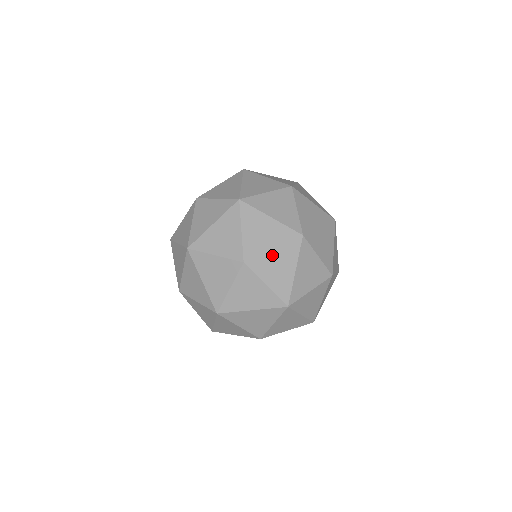
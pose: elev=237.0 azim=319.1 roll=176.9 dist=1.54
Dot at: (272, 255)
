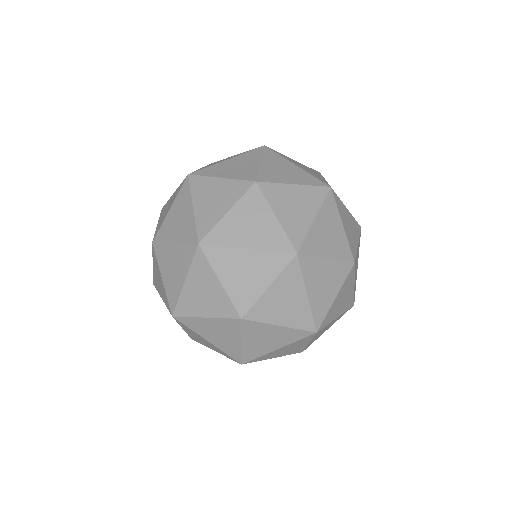
Dot at: (270, 294)
